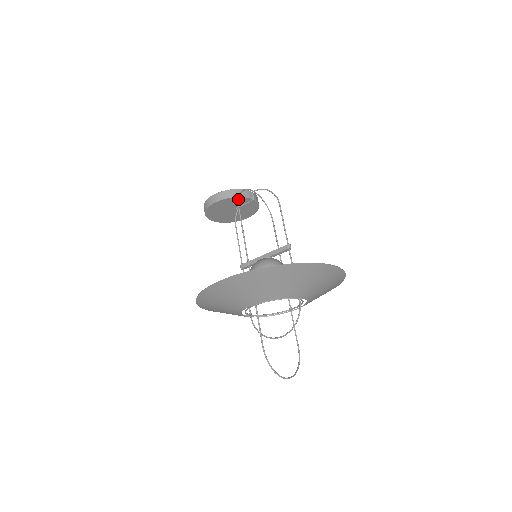
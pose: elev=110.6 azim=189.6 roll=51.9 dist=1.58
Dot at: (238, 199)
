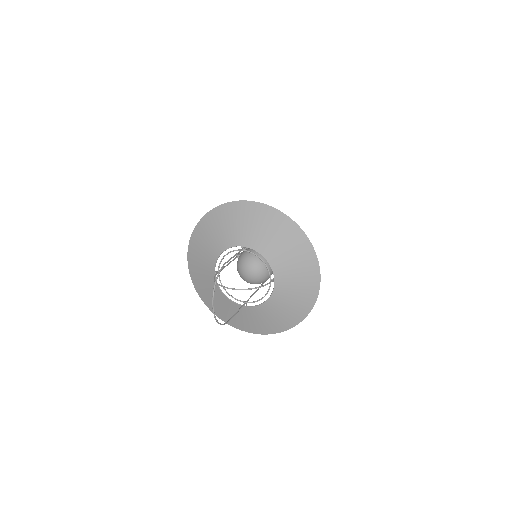
Dot at: occluded
